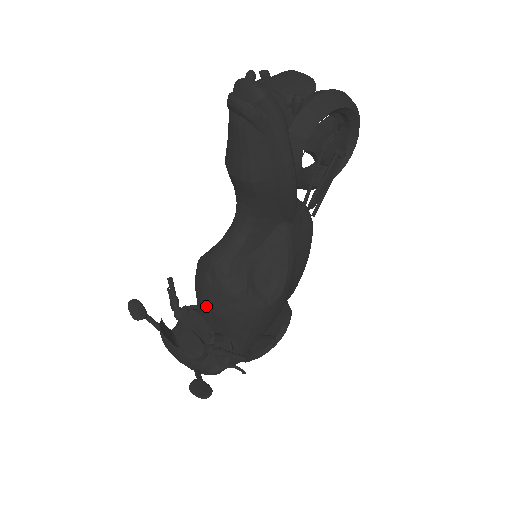
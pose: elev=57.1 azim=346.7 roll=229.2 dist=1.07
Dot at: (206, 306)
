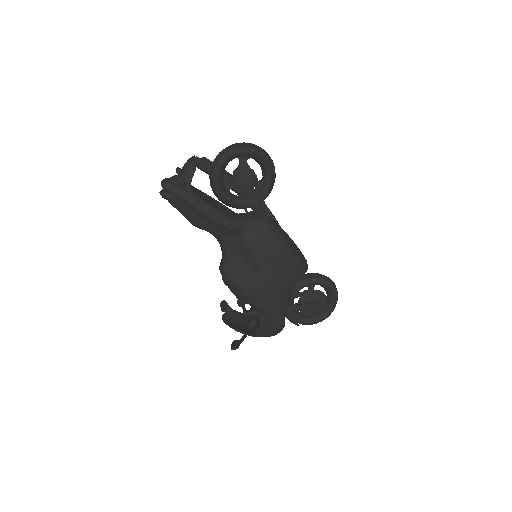
Dot at: occluded
